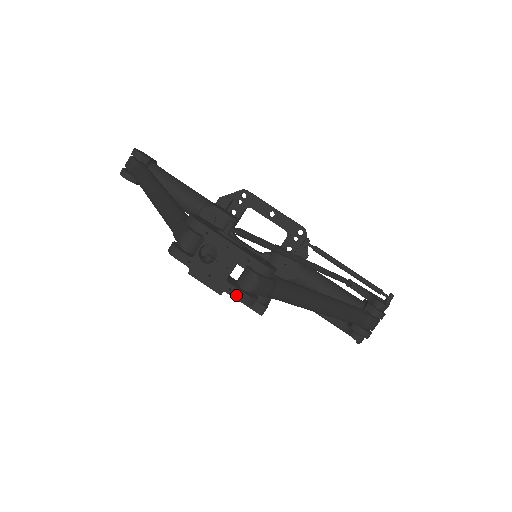
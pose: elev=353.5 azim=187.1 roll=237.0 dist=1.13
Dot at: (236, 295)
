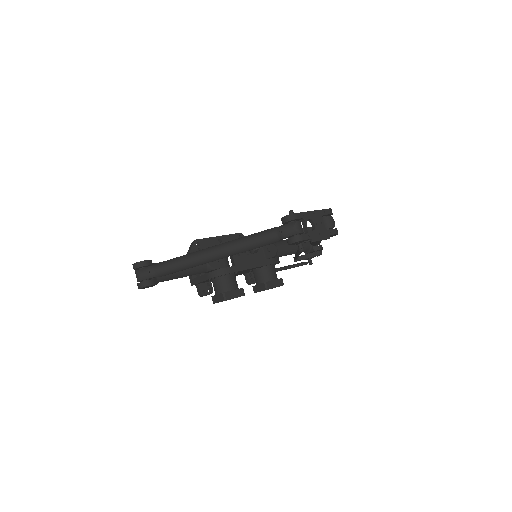
Dot at: (334, 232)
